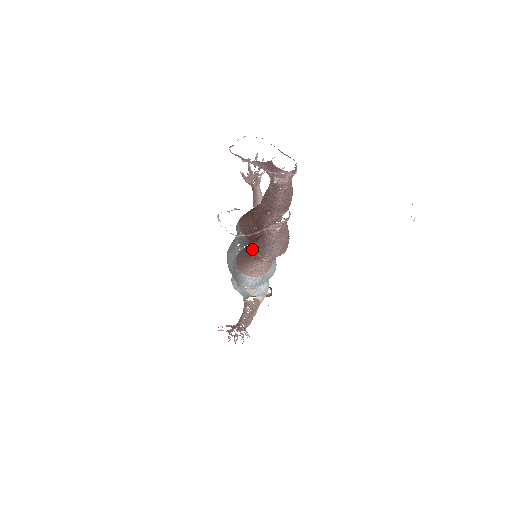
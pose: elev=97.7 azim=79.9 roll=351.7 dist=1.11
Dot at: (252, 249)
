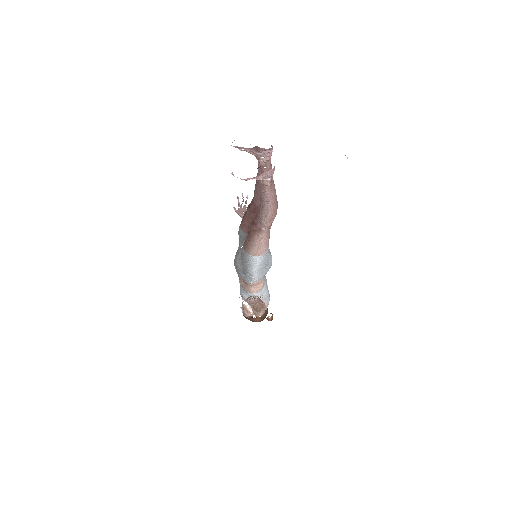
Dot at: (254, 224)
